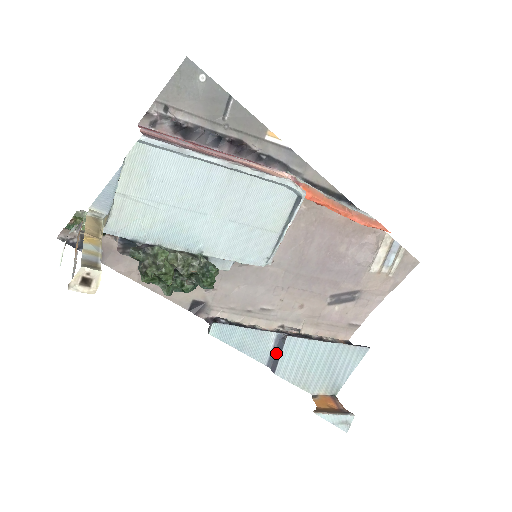
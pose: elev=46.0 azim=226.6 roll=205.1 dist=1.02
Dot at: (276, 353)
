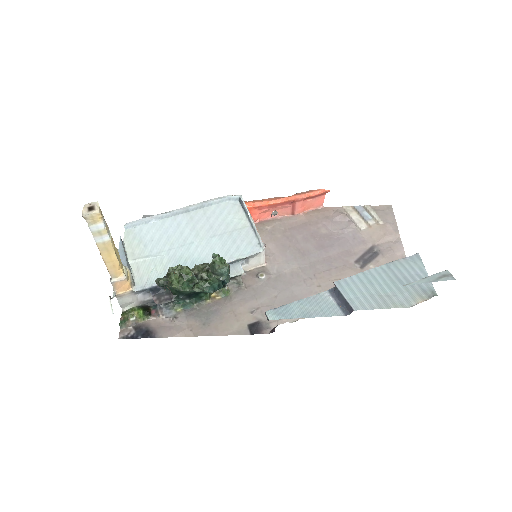
Dot at: (341, 301)
